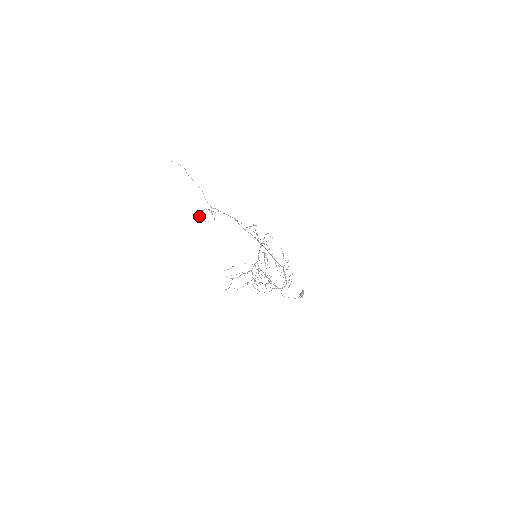
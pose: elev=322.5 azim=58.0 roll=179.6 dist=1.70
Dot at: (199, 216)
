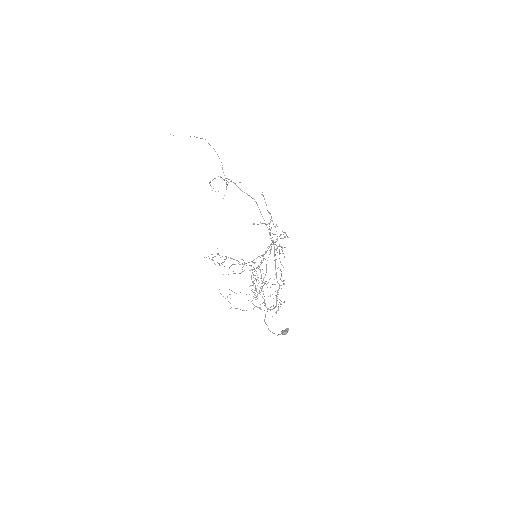
Dot at: (210, 182)
